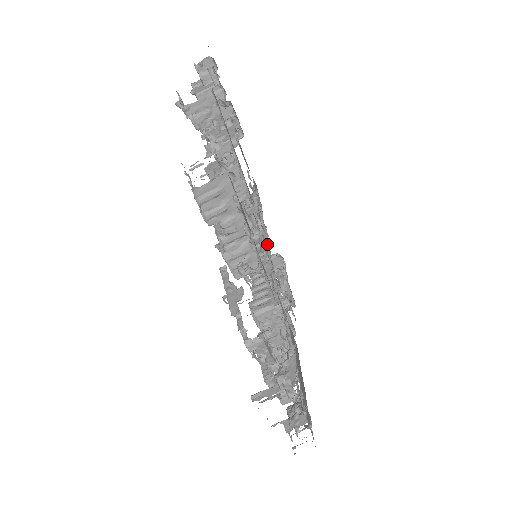
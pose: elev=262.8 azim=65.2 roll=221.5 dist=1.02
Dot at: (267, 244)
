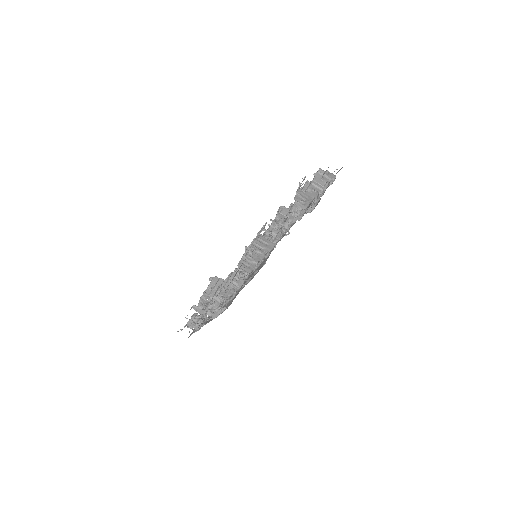
Dot at: occluded
